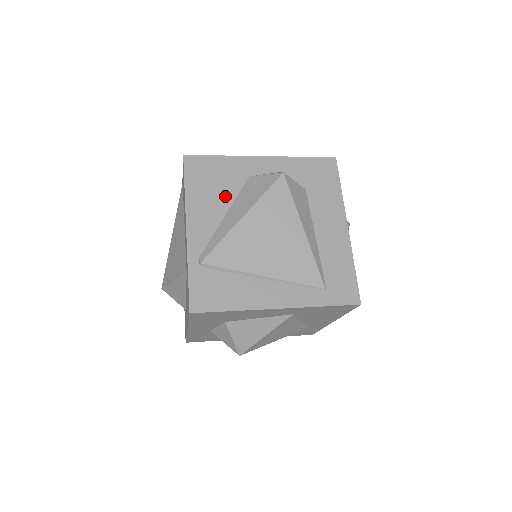
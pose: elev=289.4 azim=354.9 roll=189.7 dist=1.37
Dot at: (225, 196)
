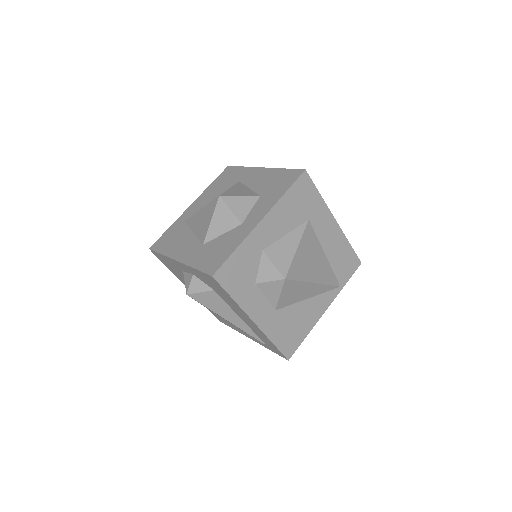
Dot at: occluded
